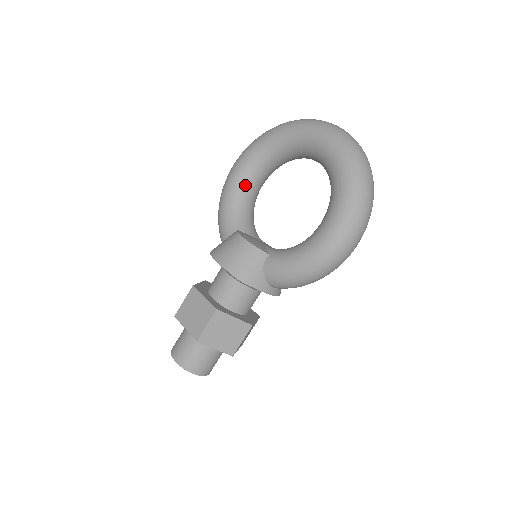
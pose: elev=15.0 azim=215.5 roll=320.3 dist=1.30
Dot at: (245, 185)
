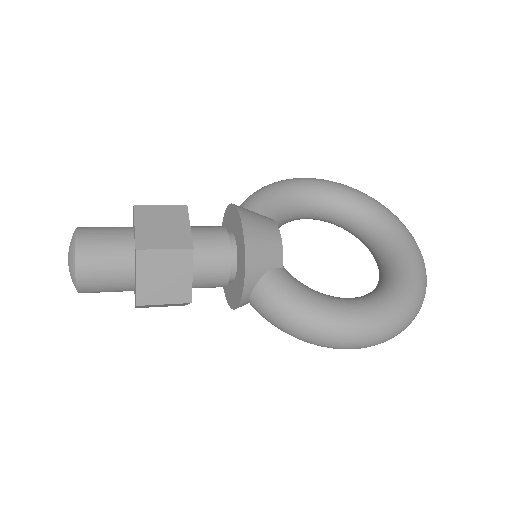
Dot at: (306, 200)
